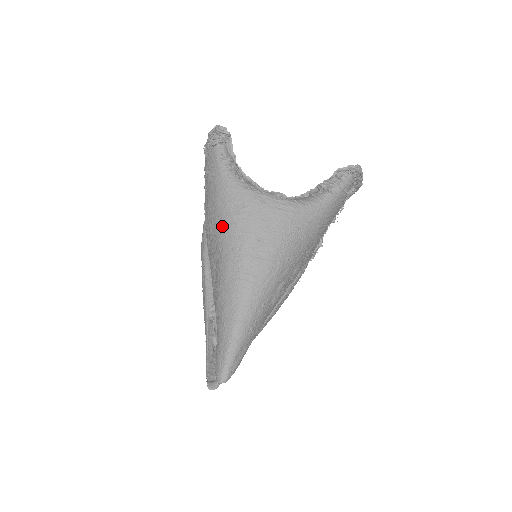
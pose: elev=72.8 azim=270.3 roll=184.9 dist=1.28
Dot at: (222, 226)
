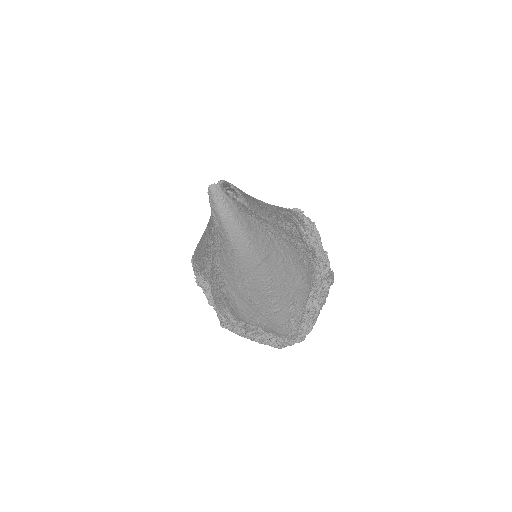
Dot at: (204, 231)
